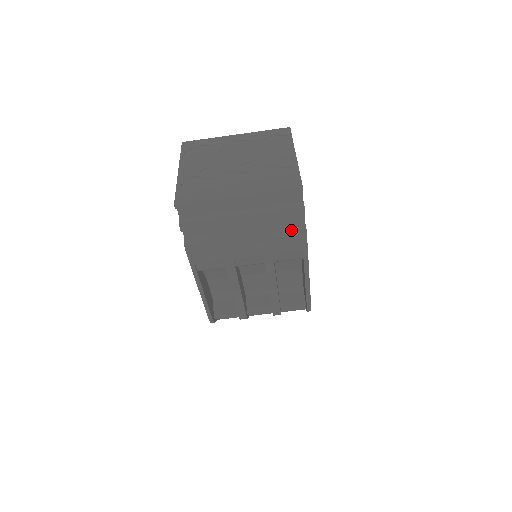
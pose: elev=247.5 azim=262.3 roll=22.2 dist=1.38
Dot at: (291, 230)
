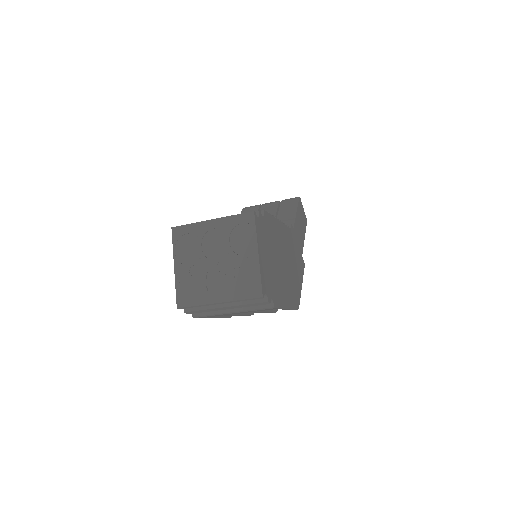
Dot at: (263, 307)
